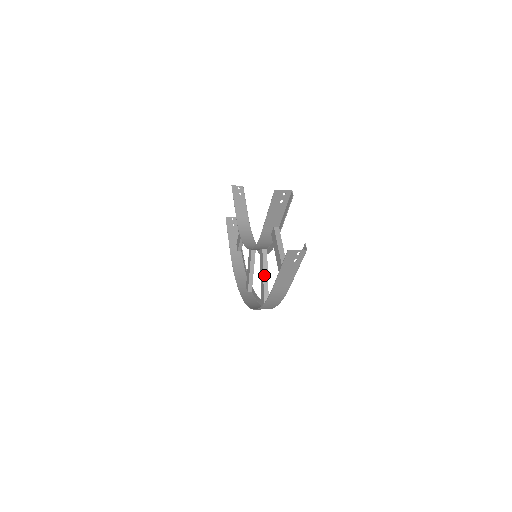
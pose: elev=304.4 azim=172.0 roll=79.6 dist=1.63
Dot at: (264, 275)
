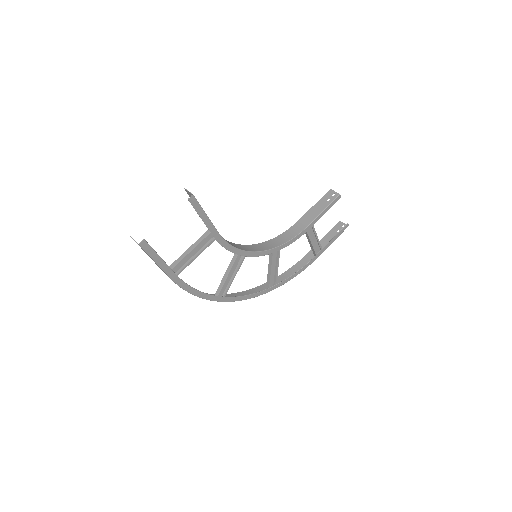
Dot at: (227, 271)
